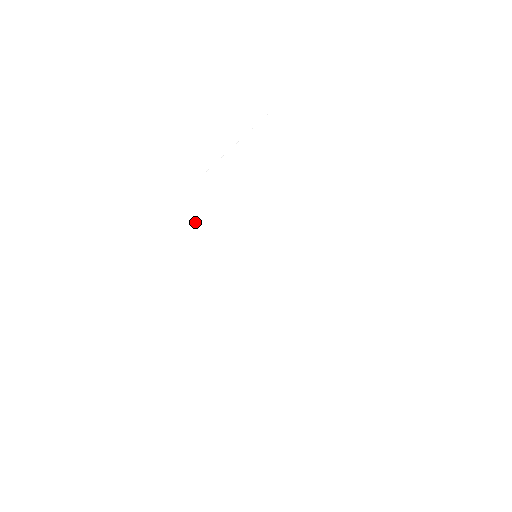
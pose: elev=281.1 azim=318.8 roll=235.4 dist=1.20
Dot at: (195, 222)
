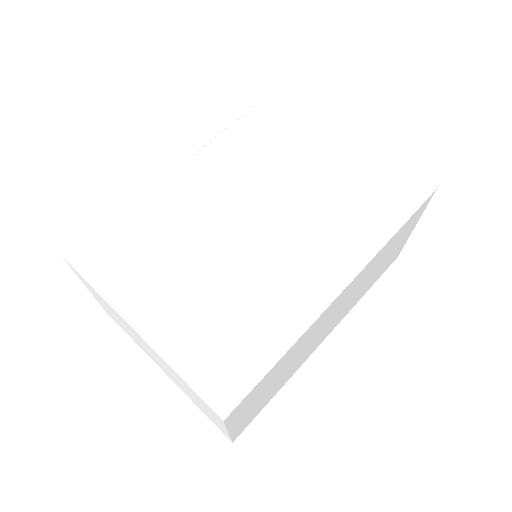
Dot at: (187, 199)
